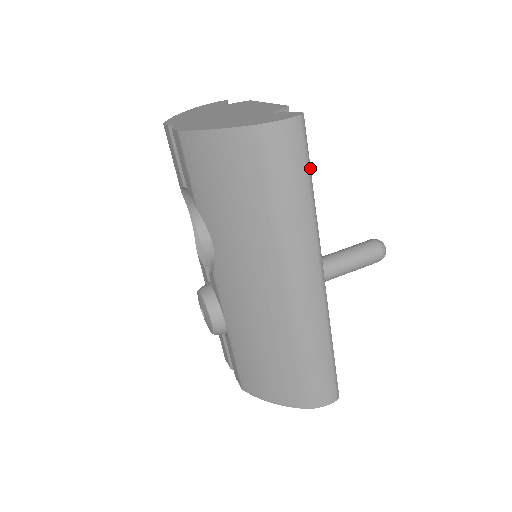
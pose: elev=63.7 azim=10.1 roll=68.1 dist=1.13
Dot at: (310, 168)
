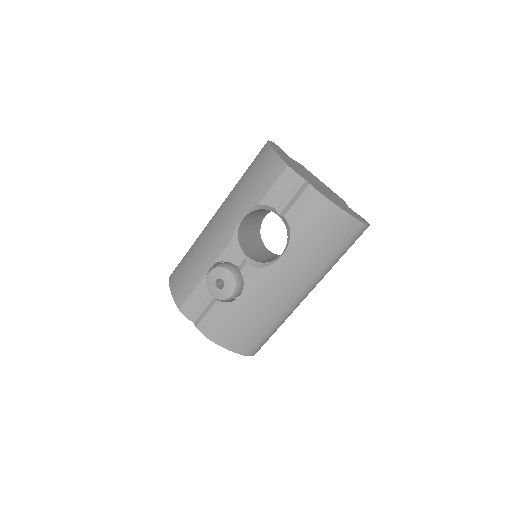
Dot at: occluded
